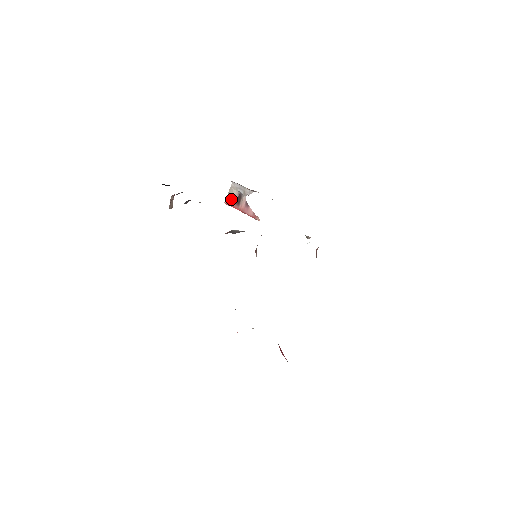
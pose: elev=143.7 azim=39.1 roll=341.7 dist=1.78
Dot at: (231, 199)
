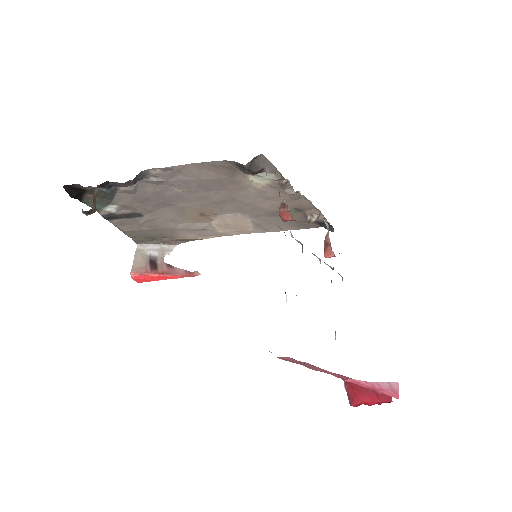
Dot at: (140, 266)
